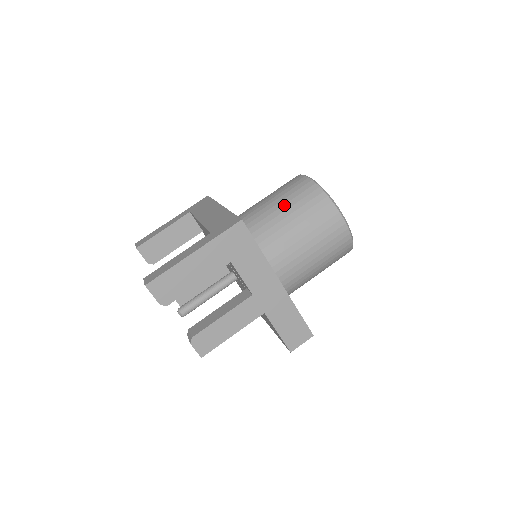
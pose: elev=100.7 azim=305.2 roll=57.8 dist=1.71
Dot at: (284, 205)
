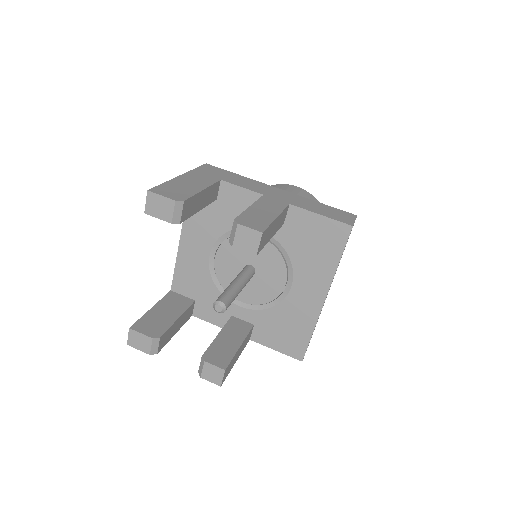
Dot at: occluded
